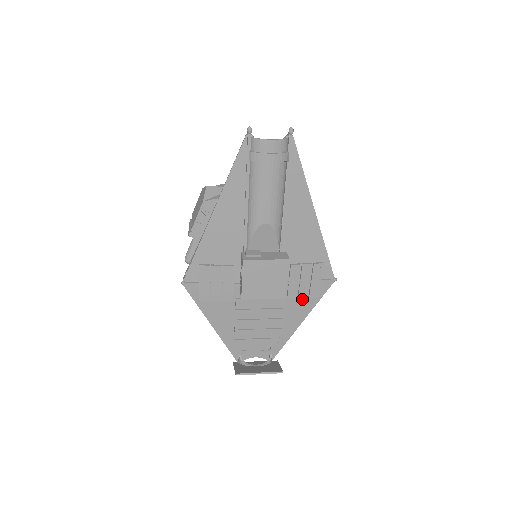
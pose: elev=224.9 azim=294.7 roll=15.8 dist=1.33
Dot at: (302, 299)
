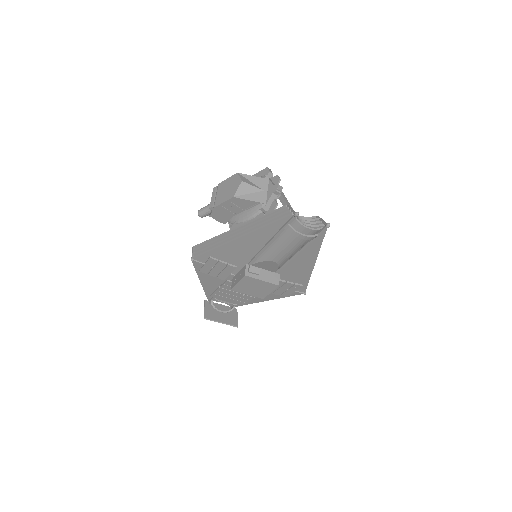
Dot at: occluded
